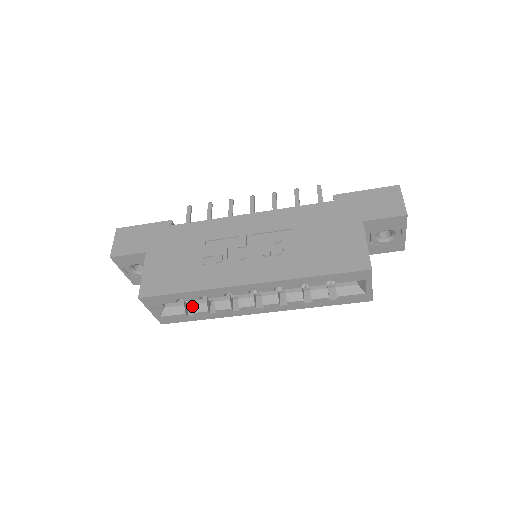
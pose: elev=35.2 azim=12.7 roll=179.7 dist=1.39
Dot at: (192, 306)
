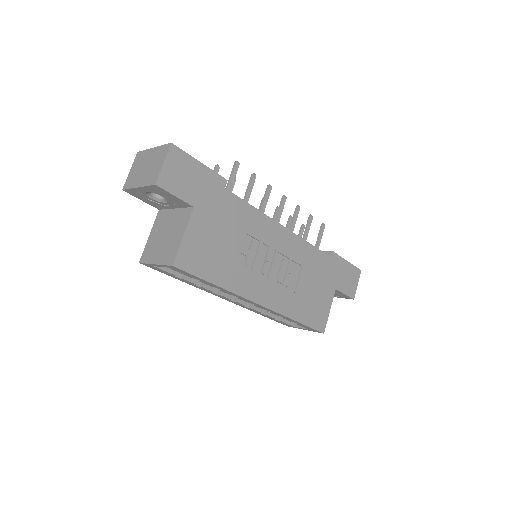
Dot at: occluded
